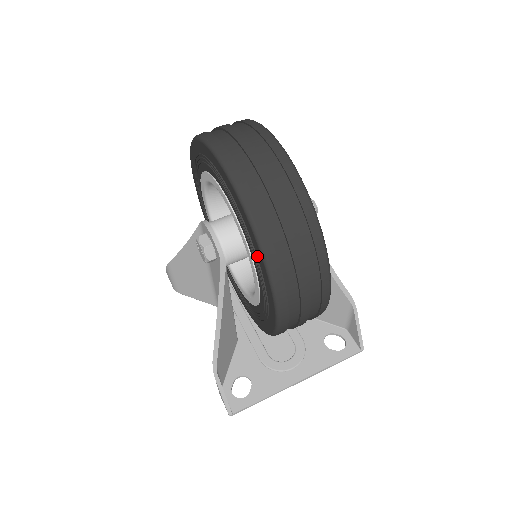
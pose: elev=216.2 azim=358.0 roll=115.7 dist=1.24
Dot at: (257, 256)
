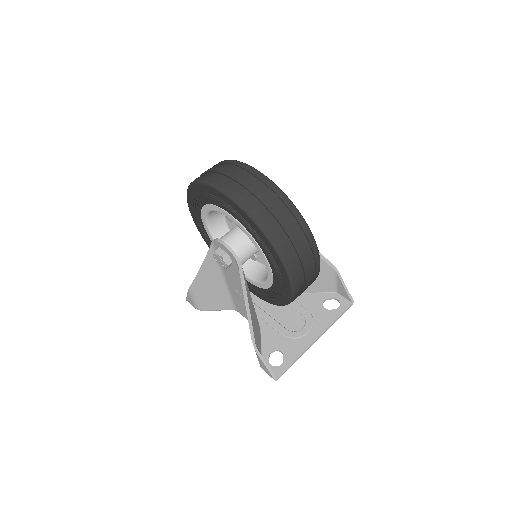
Dot at: (265, 244)
